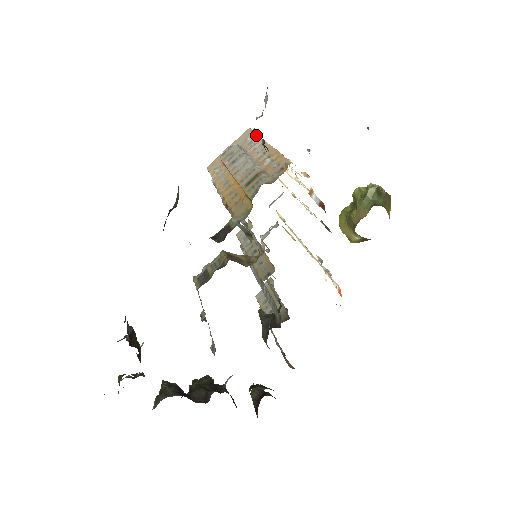
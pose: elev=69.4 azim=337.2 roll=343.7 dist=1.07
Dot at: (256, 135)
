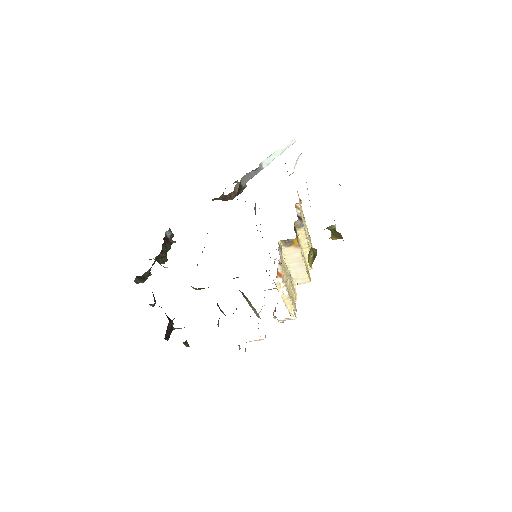
Dot at: occluded
